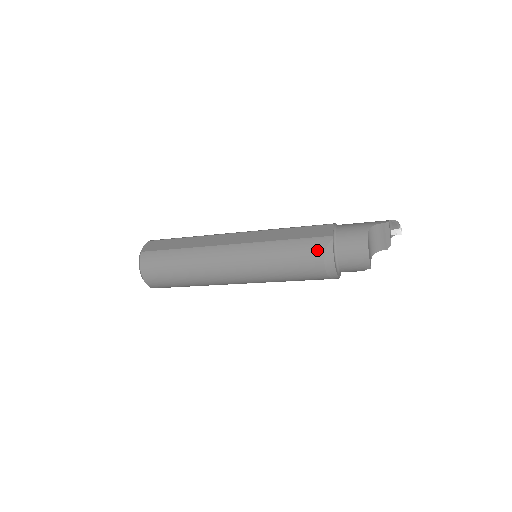
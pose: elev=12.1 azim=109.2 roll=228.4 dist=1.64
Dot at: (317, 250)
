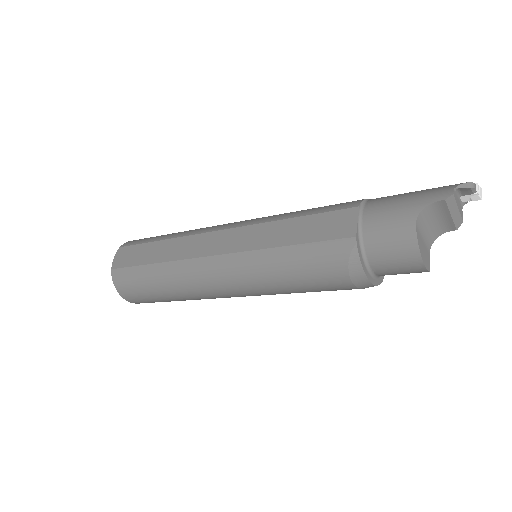
Dot at: (335, 262)
